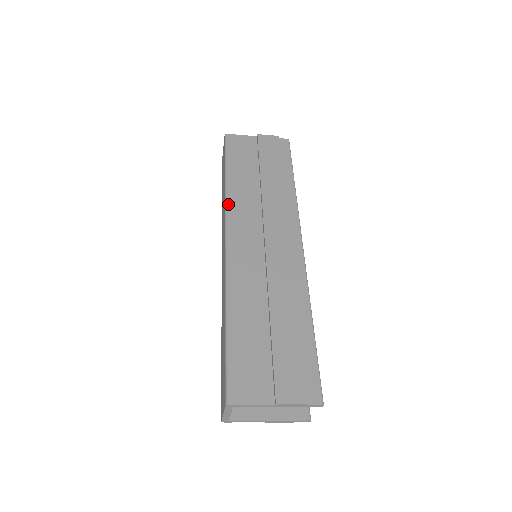
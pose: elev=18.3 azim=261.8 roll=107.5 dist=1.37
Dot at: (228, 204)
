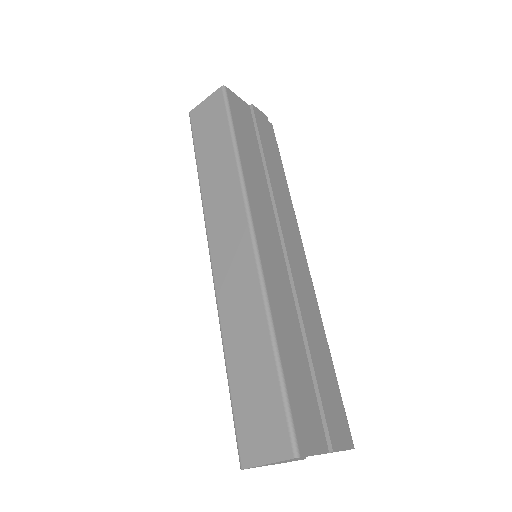
Dot at: (246, 183)
